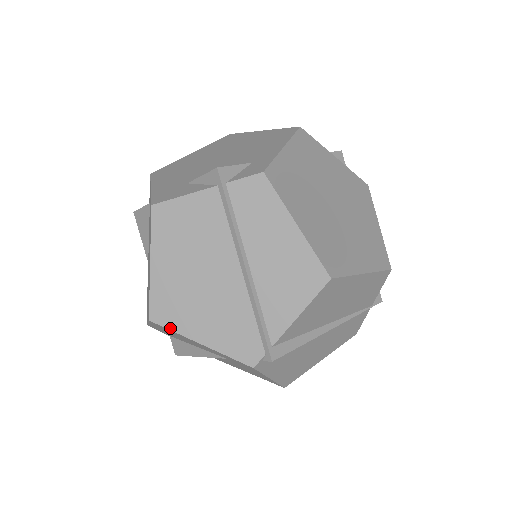
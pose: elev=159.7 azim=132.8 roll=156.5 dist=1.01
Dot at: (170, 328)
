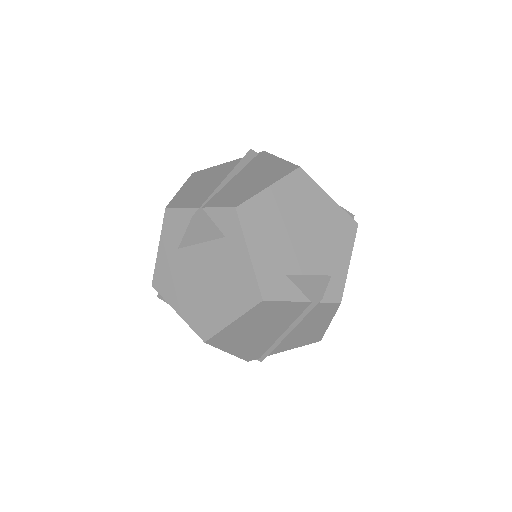
Dot at: (216, 346)
